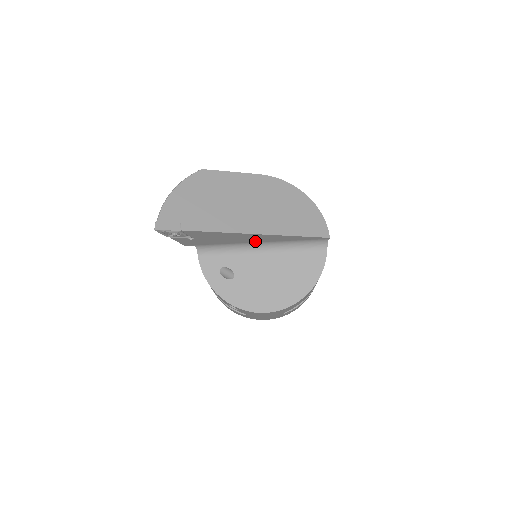
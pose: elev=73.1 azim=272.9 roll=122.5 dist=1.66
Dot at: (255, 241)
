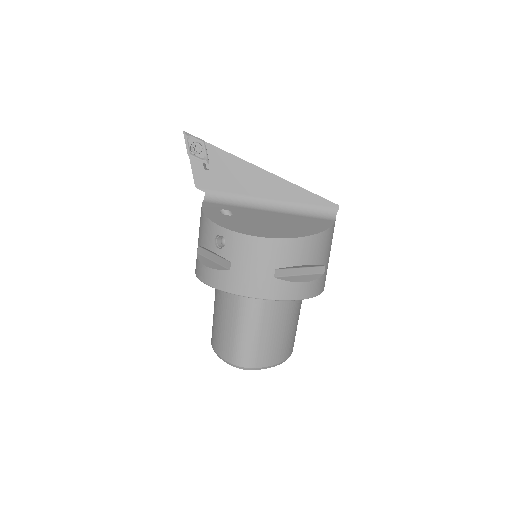
Dot at: (264, 195)
